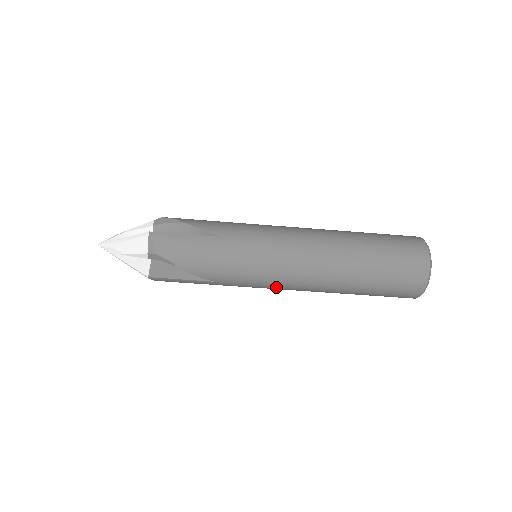
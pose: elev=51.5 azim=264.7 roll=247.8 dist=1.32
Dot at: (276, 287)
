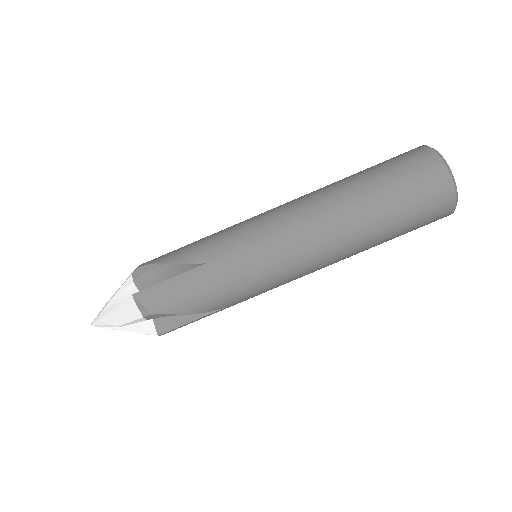
Dot at: occluded
